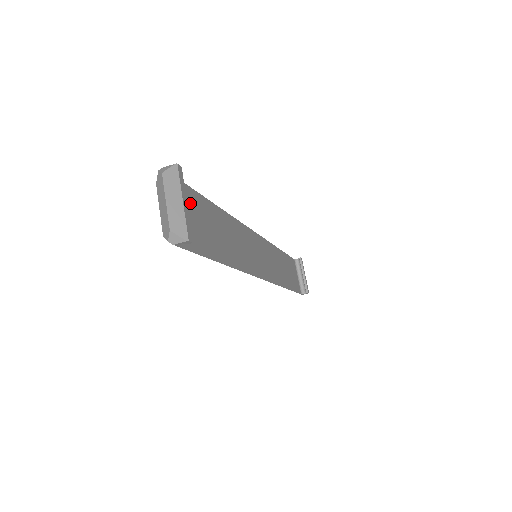
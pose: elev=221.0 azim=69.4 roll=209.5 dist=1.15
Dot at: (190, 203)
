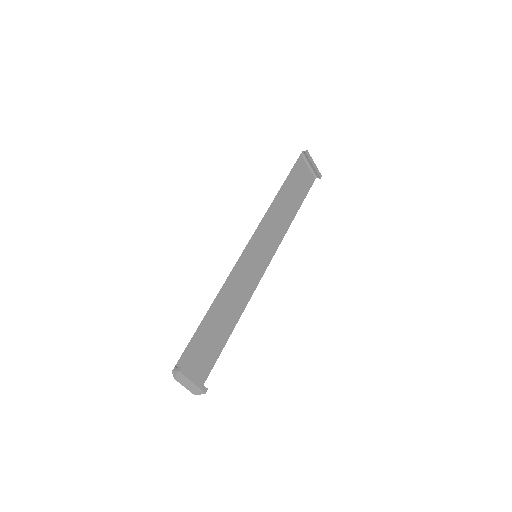
Dot at: (196, 349)
